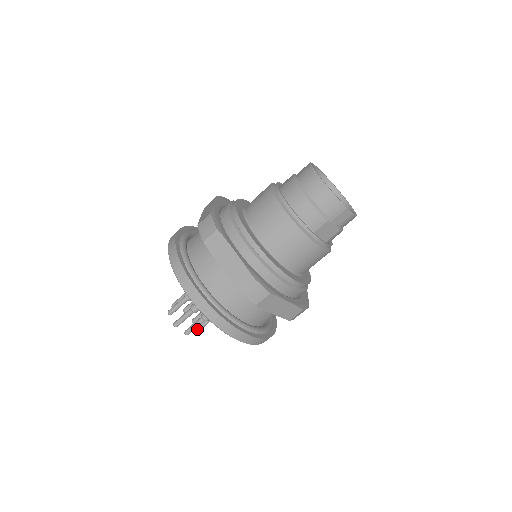
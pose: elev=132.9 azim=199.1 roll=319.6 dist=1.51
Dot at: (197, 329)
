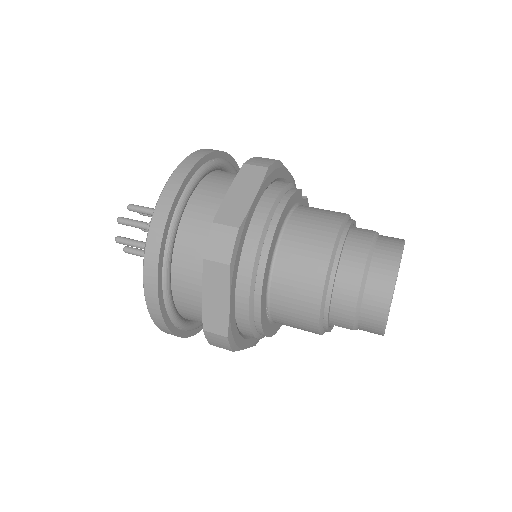
Dot at: occluded
